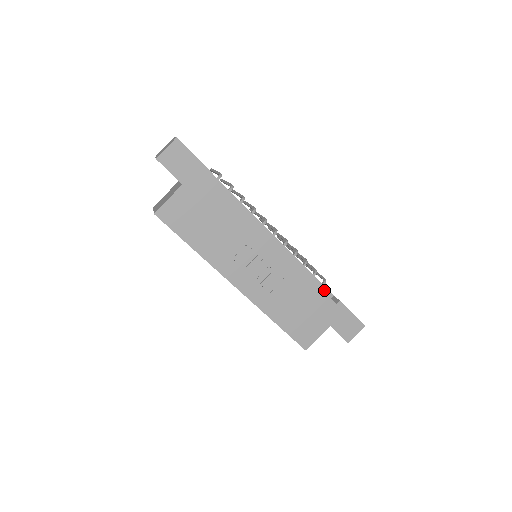
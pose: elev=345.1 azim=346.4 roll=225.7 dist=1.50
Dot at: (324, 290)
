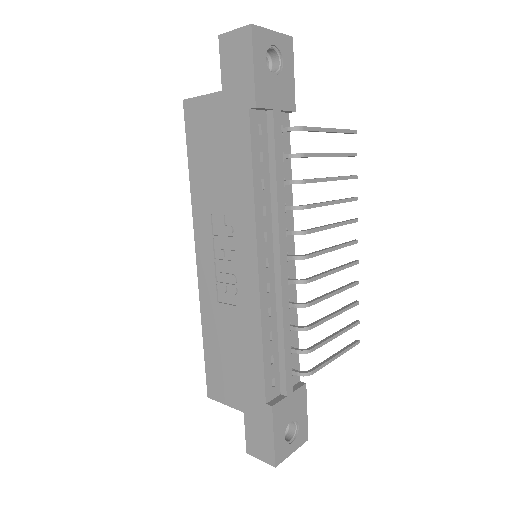
Dot at: (282, 377)
